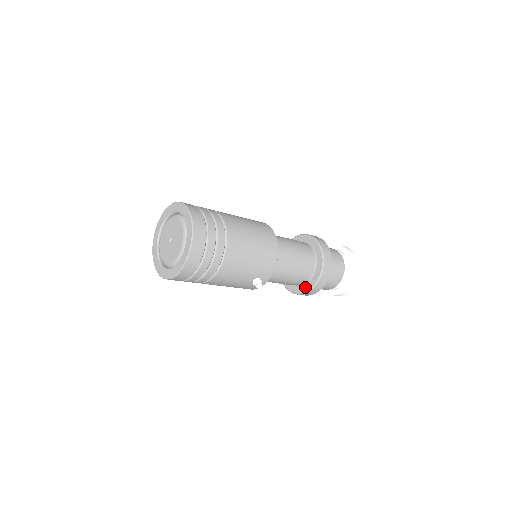
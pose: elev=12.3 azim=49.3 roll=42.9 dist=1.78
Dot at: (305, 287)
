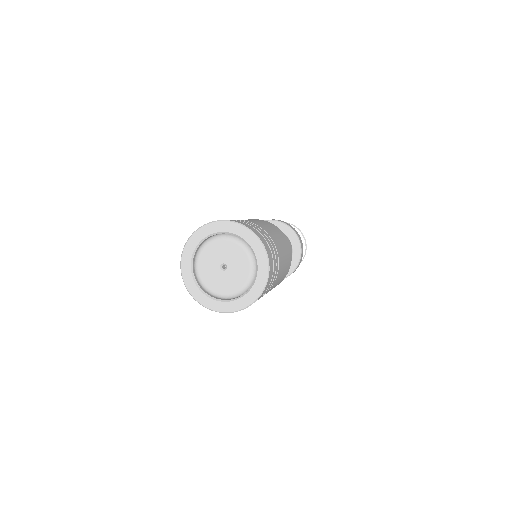
Dot at: occluded
